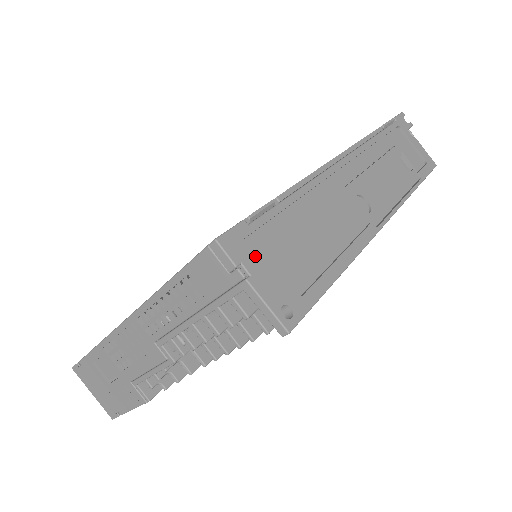
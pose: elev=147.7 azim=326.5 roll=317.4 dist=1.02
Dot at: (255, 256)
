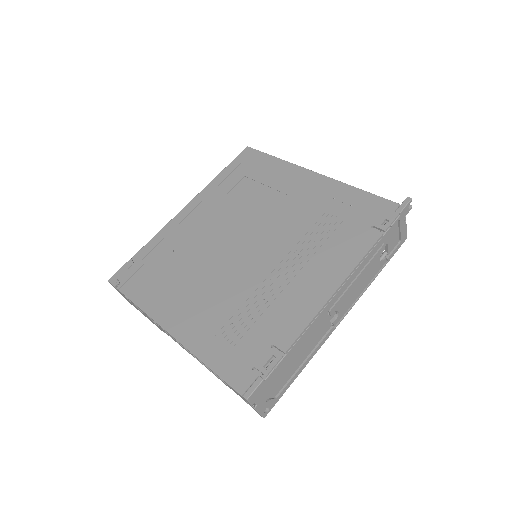
Dot at: (262, 392)
